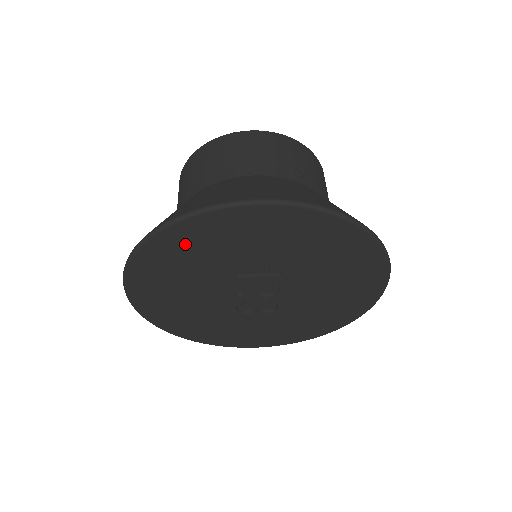
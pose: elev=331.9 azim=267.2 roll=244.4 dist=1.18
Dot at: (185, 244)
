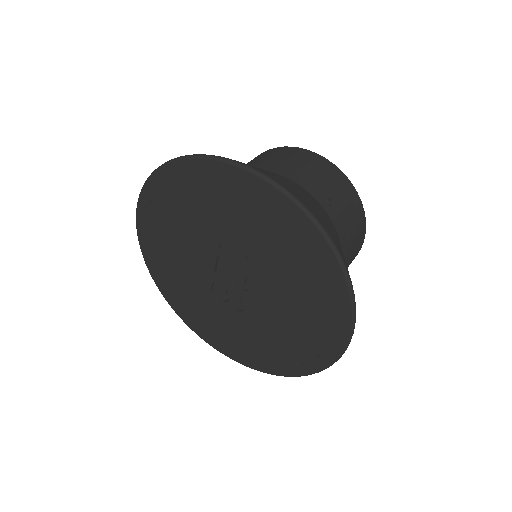
Dot at: (188, 186)
